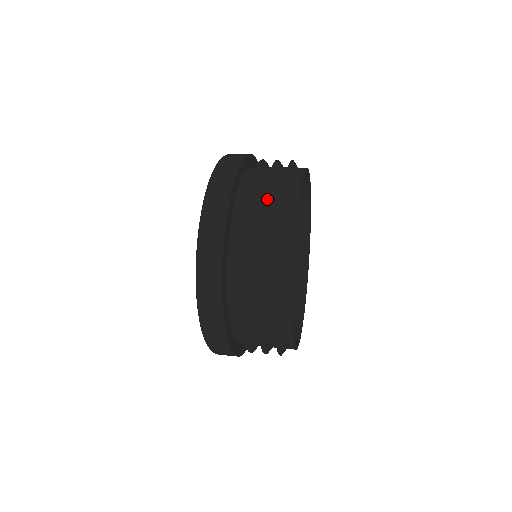
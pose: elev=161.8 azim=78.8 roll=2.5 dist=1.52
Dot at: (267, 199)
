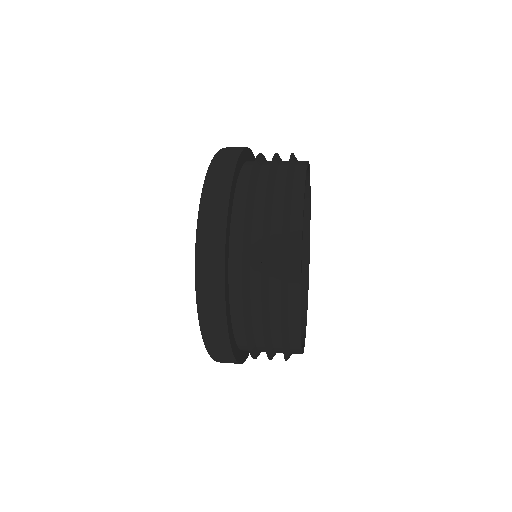
Dot at: (276, 159)
